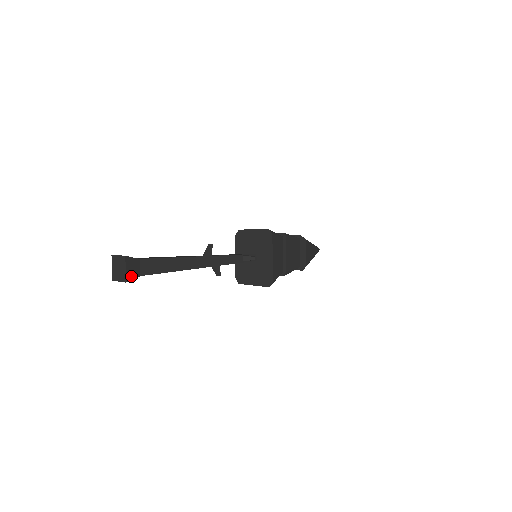
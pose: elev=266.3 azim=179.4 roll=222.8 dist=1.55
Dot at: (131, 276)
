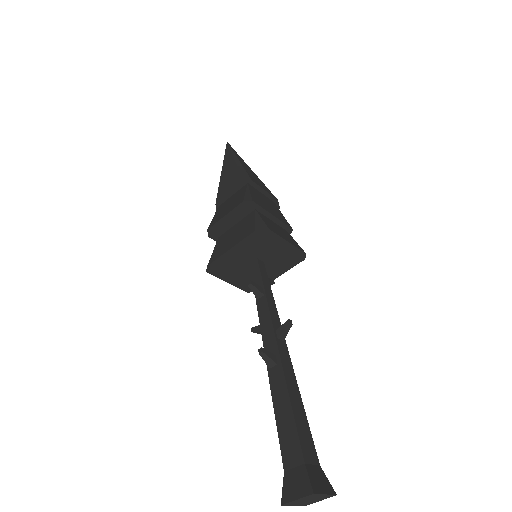
Dot at: occluded
